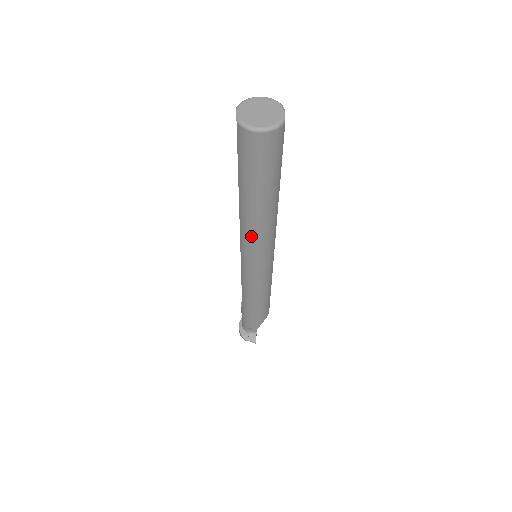
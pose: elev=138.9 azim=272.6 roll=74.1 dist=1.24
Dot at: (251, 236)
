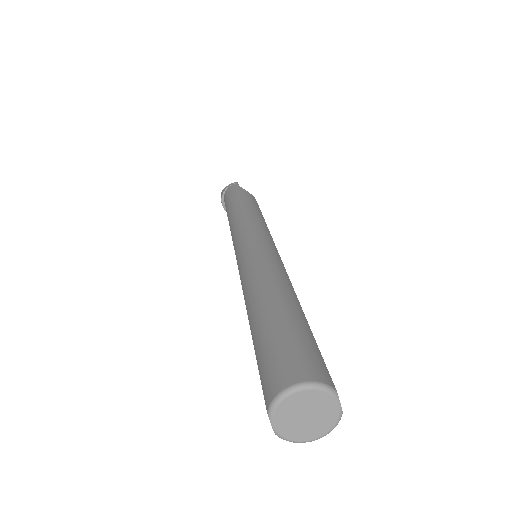
Dot at: occluded
